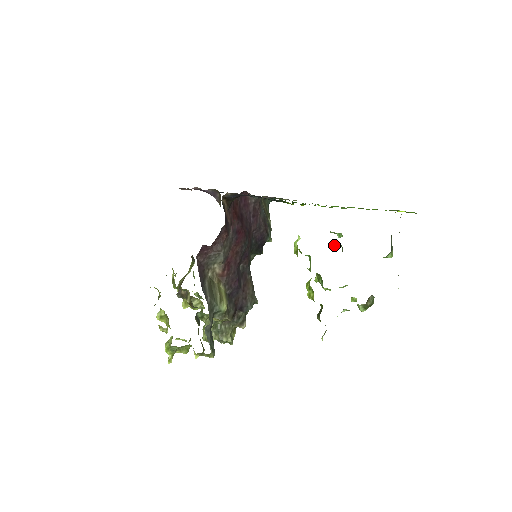
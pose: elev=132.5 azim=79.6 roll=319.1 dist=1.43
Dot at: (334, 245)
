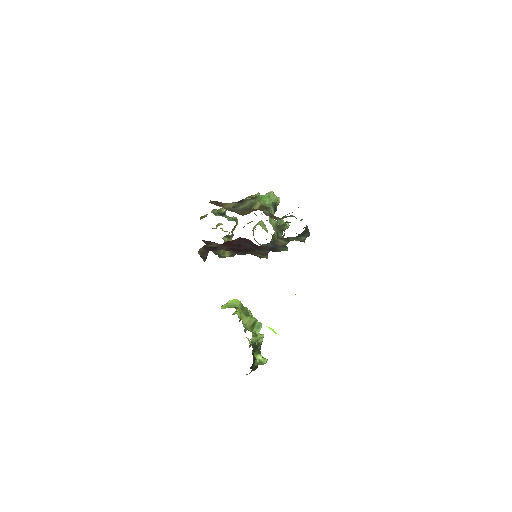
Dot at: occluded
